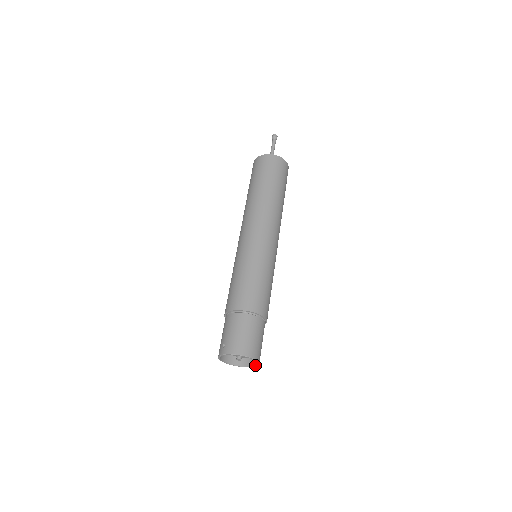
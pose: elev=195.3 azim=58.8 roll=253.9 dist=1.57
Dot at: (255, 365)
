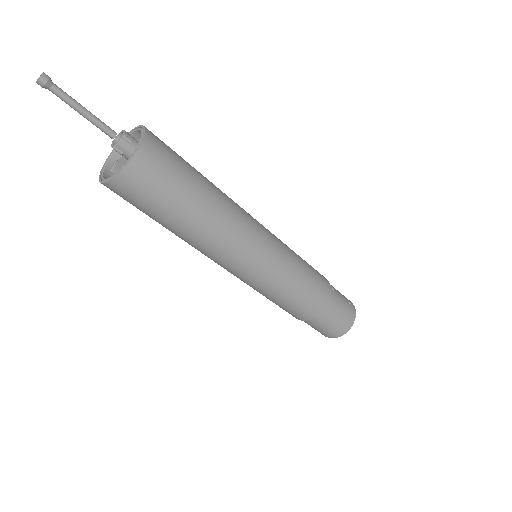
Dot at: (353, 312)
